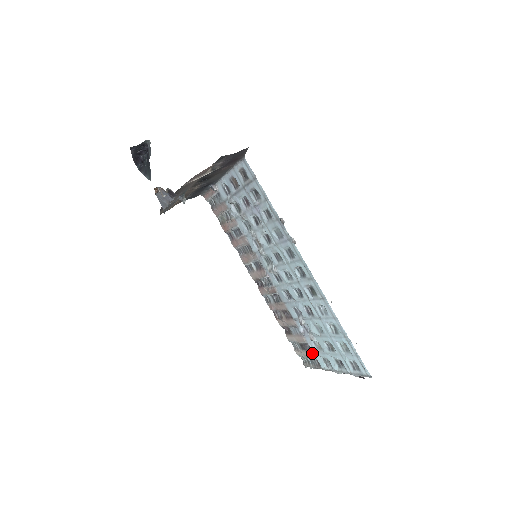
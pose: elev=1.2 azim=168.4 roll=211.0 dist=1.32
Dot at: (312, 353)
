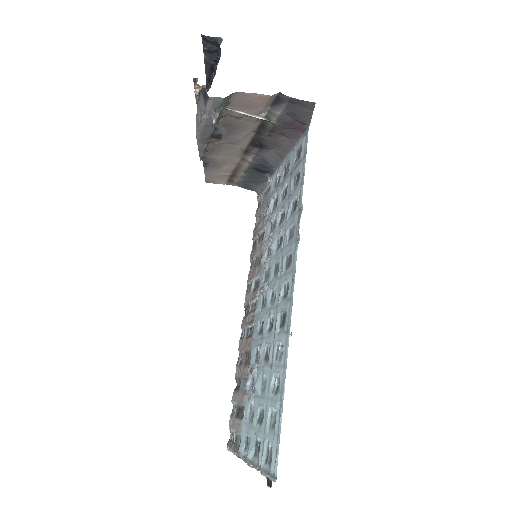
Dot at: (242, 424)
